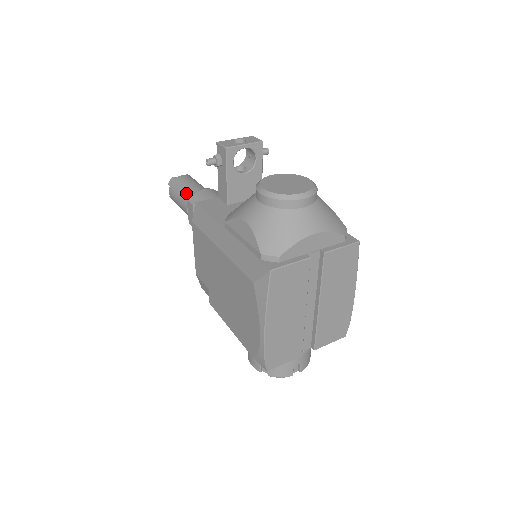
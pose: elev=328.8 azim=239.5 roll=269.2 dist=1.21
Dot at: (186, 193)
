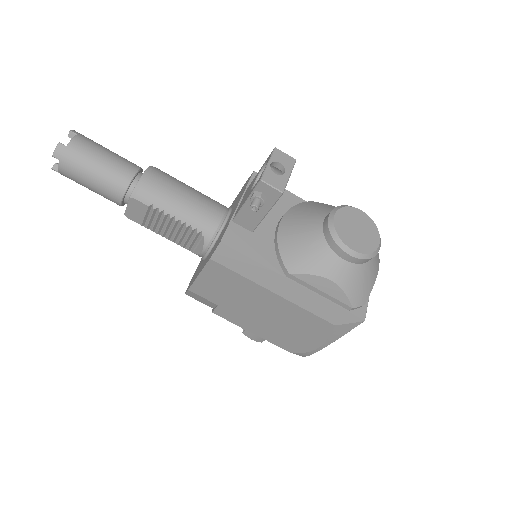
Dot at: (113, 179)
